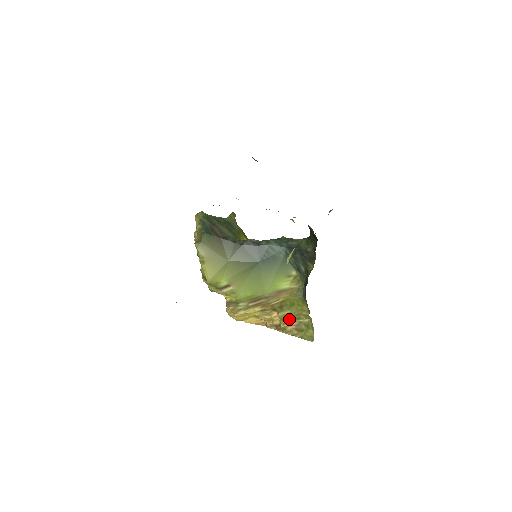
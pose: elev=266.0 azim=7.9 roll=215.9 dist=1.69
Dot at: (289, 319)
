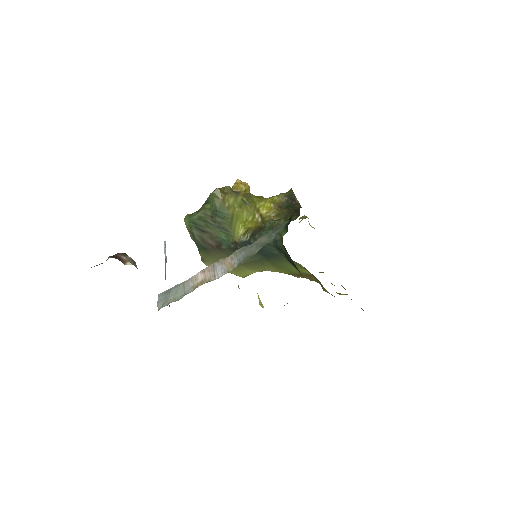
Dot at: occluded
